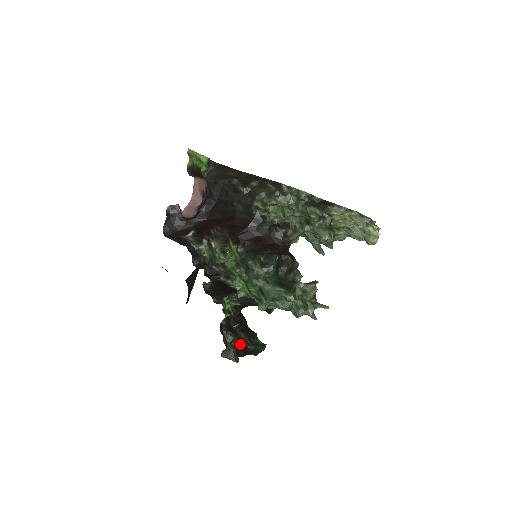
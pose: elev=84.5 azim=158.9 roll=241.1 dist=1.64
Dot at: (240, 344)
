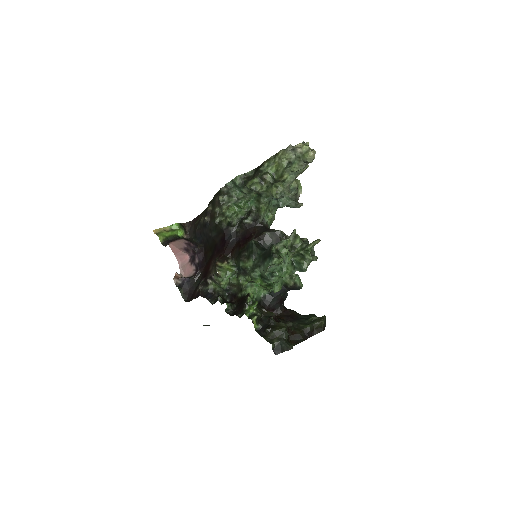
Dot at: (284, 332)
